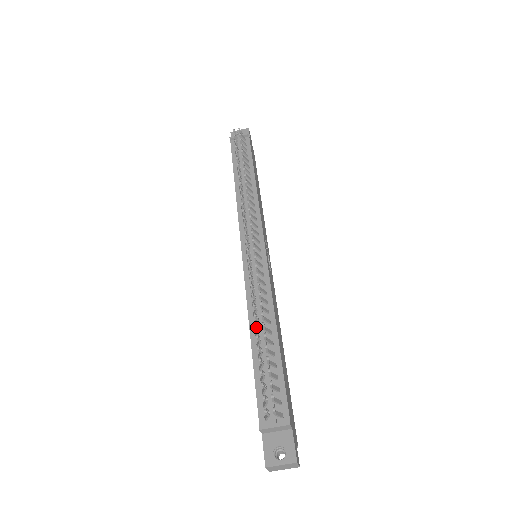
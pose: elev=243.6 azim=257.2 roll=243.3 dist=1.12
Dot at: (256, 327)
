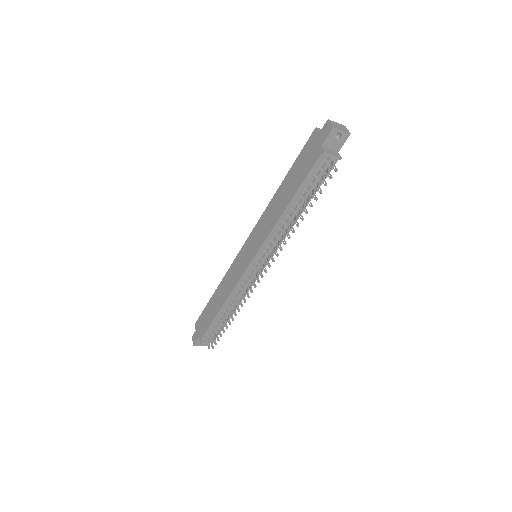
Dot at: occluded
